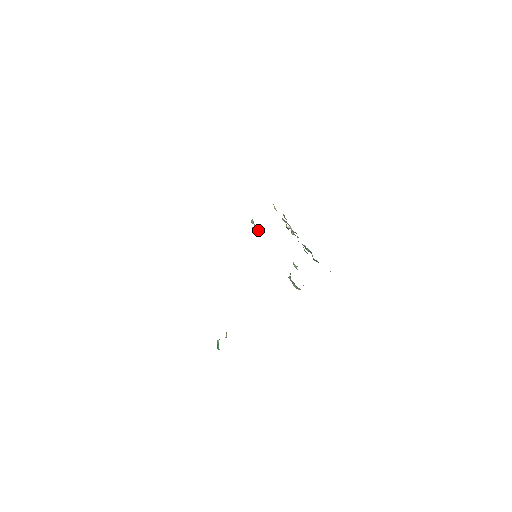
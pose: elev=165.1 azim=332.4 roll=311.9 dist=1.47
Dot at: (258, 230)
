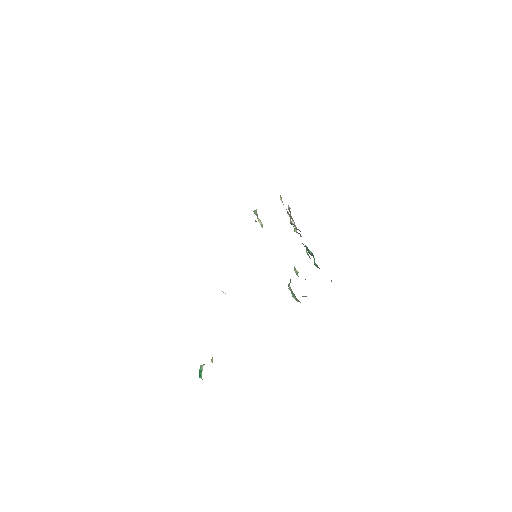
Dot at: (261, 223)
